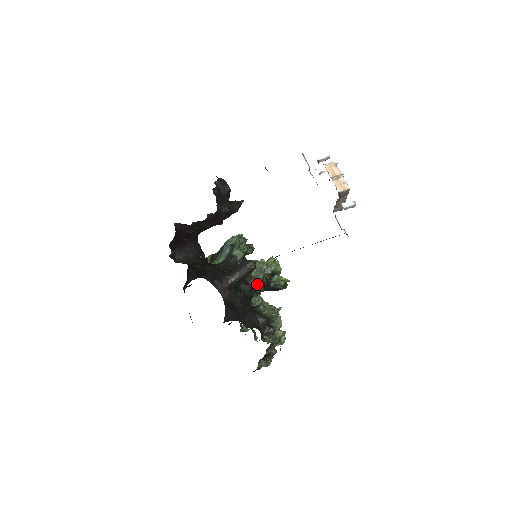
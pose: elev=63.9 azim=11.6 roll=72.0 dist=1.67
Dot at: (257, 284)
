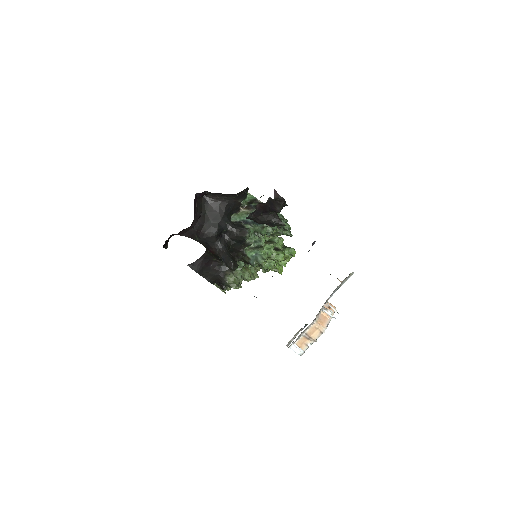
Dot at: (246, 261)
